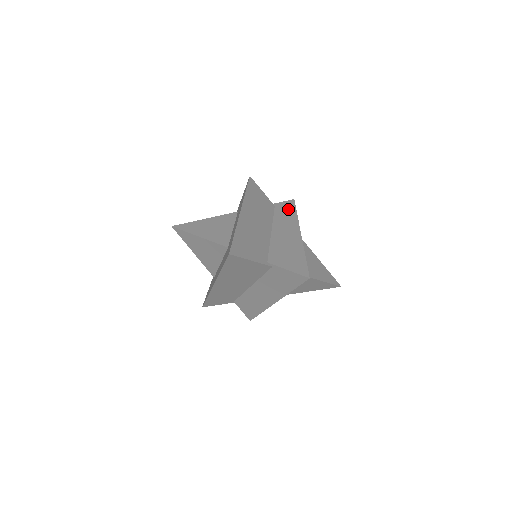
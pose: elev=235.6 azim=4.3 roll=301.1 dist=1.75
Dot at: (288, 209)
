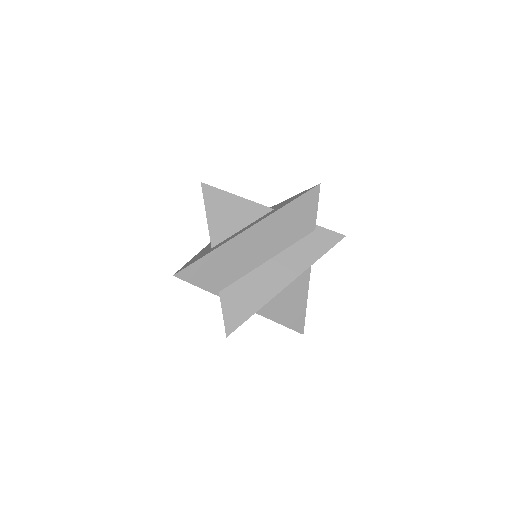
Dot at: (320, 245)
